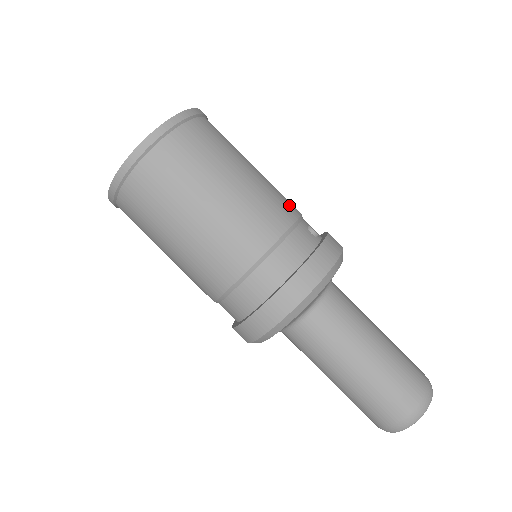
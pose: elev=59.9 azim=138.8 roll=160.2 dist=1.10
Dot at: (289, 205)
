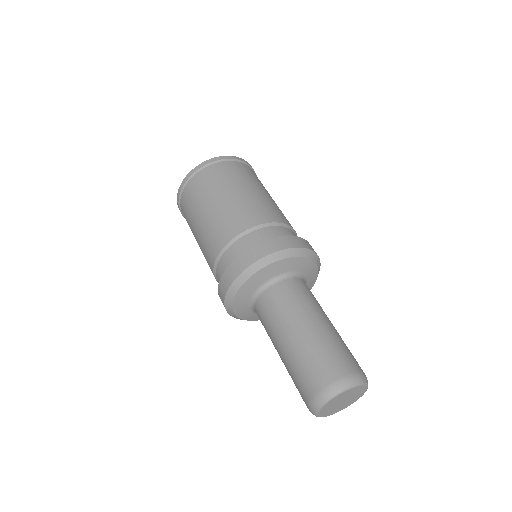
Dot at: occluded
